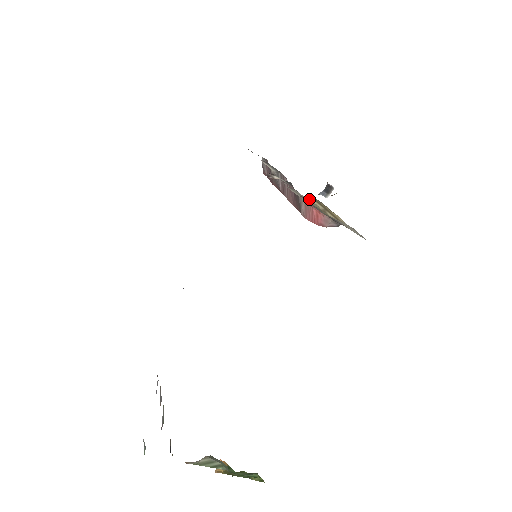
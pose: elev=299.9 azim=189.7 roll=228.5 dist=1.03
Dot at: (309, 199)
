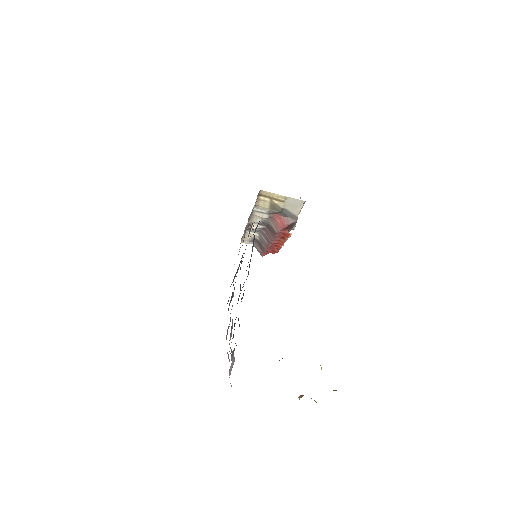
Dot at: (259, 198)
